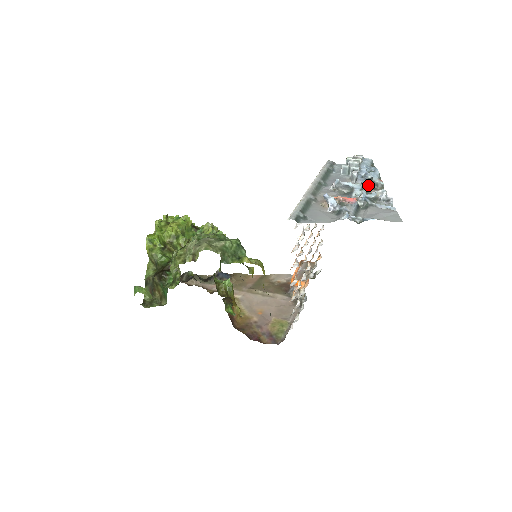
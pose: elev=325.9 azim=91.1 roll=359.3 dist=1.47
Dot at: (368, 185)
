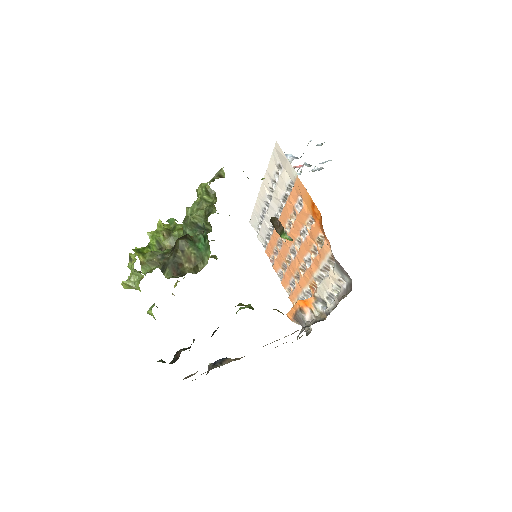
Dot at: occluded
